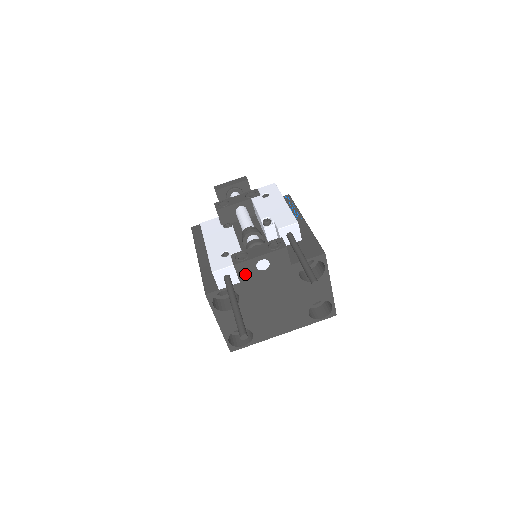
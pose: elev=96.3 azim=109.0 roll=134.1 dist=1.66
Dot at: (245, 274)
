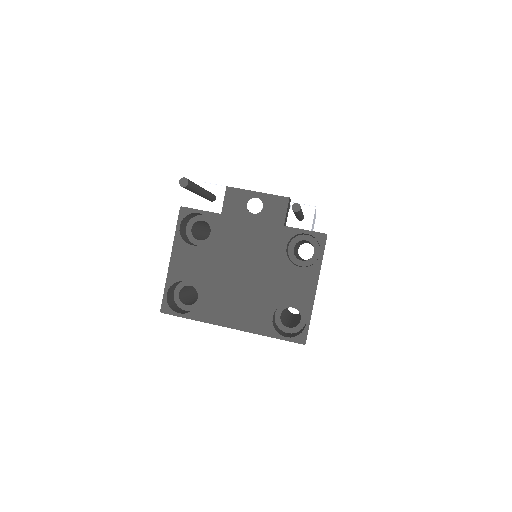
Dot at: (232, 206)
